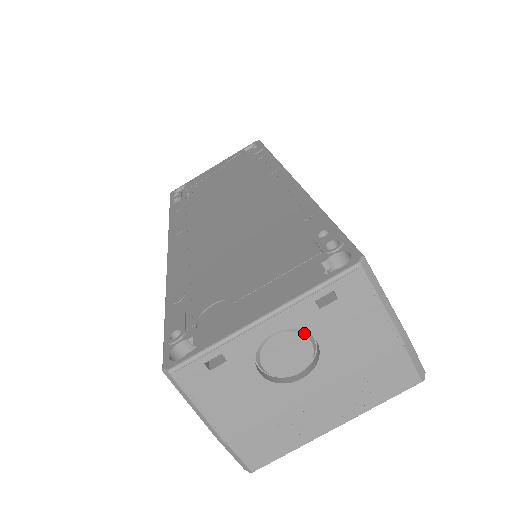
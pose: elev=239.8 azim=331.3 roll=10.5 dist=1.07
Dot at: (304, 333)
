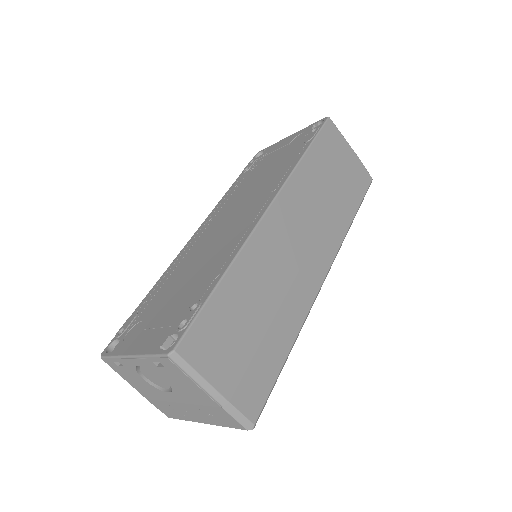
Dot at: occluded
